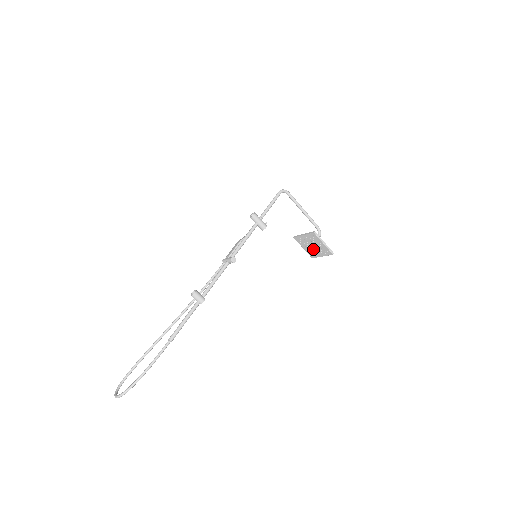
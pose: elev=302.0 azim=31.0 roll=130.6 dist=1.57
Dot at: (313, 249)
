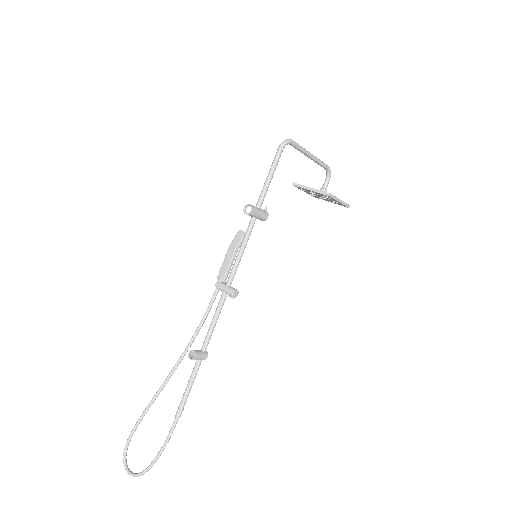
Dot at: (319, 197)
